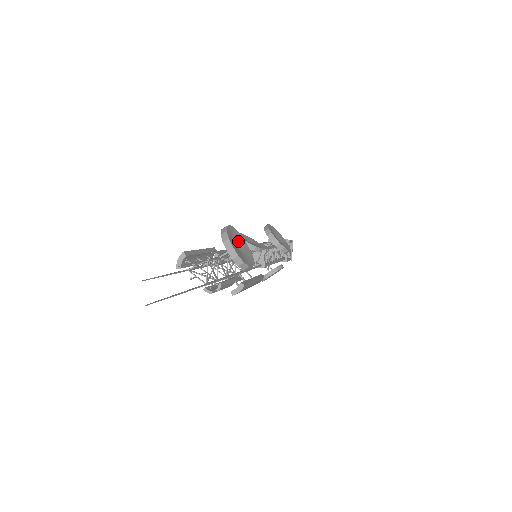
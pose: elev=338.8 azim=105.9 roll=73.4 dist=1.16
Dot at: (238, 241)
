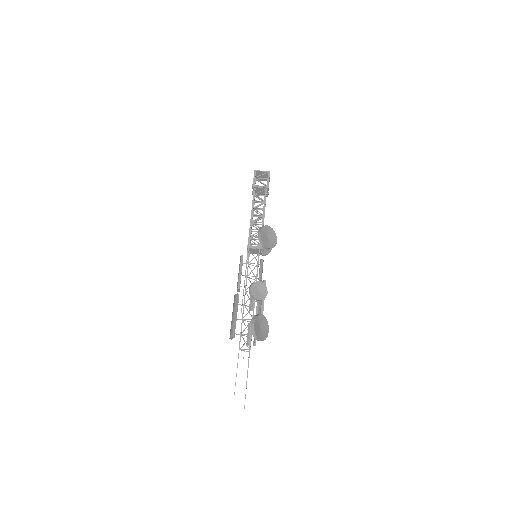
Dot at: (259, 323)
